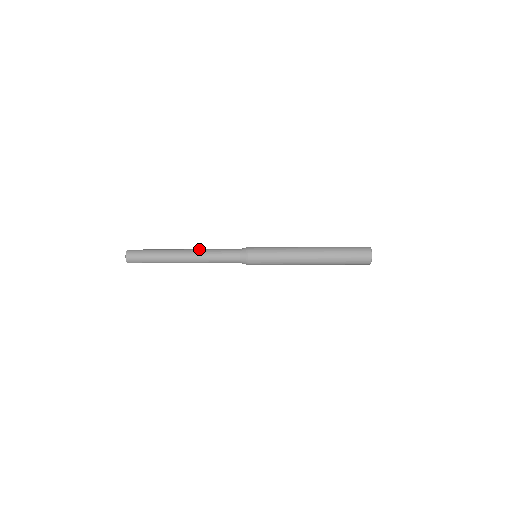
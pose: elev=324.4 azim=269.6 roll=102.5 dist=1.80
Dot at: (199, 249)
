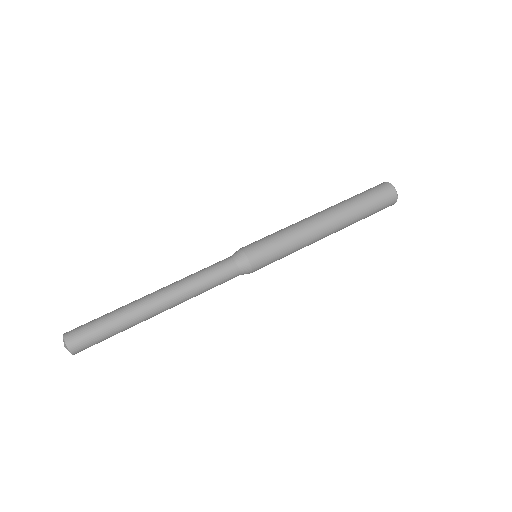
Dot at: (174, 282)
